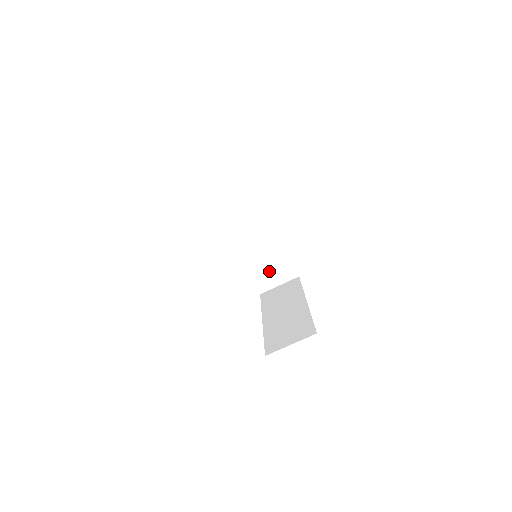
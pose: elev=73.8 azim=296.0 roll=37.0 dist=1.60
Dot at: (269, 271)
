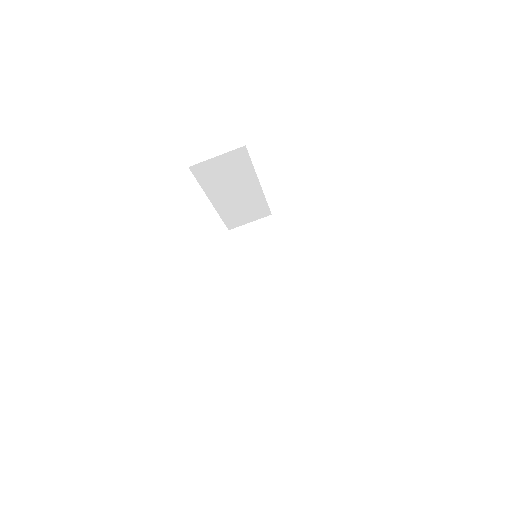
Dot at: (243, 215)
